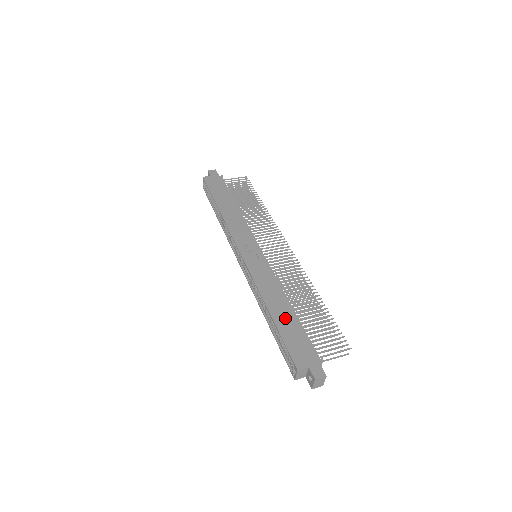
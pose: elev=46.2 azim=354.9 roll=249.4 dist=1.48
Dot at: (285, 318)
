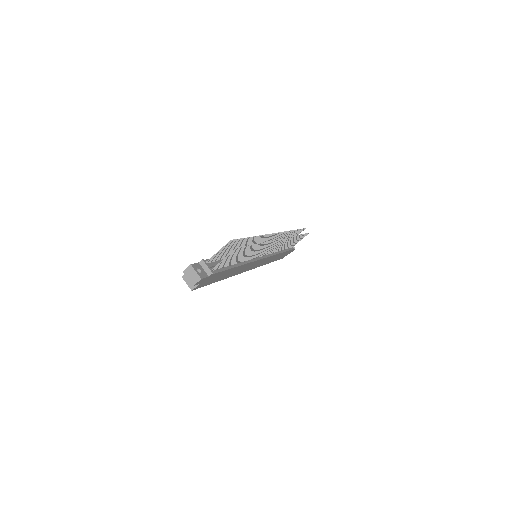
Dot at: occluded
